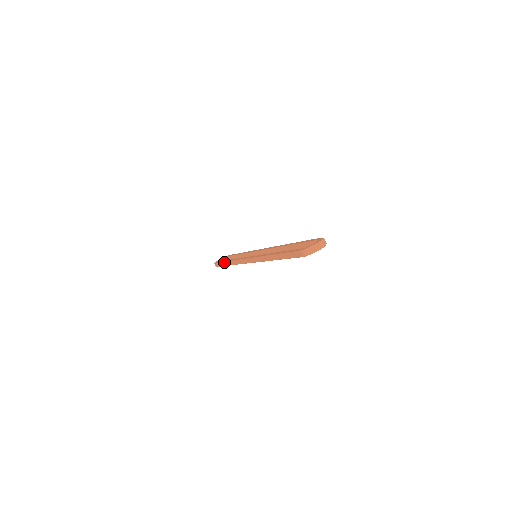
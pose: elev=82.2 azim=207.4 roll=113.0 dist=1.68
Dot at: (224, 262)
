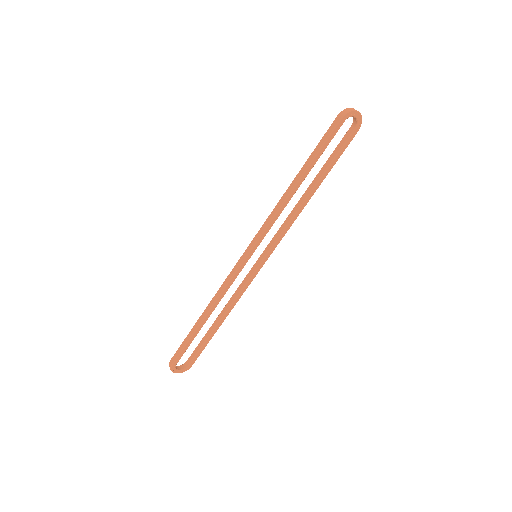
Dot at: (196, 322)
